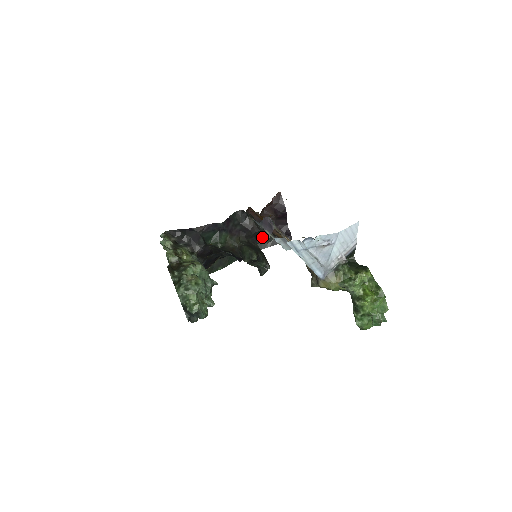
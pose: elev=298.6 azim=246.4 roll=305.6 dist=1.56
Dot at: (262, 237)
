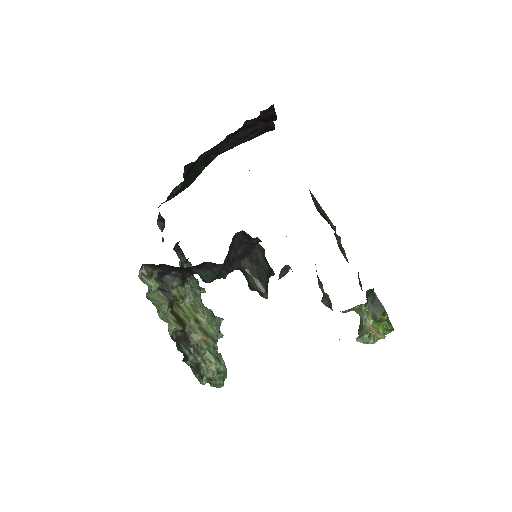
Dot at: (237, 137)
